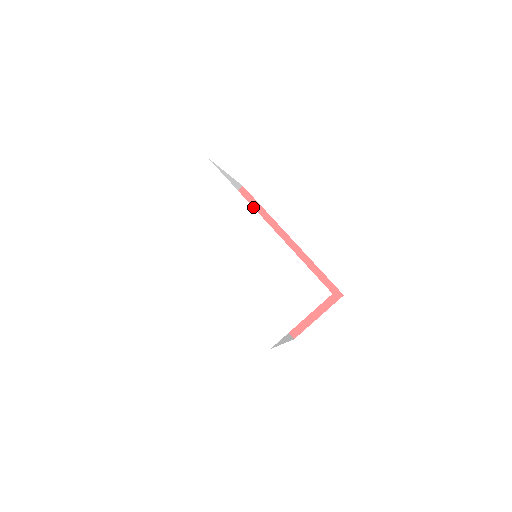
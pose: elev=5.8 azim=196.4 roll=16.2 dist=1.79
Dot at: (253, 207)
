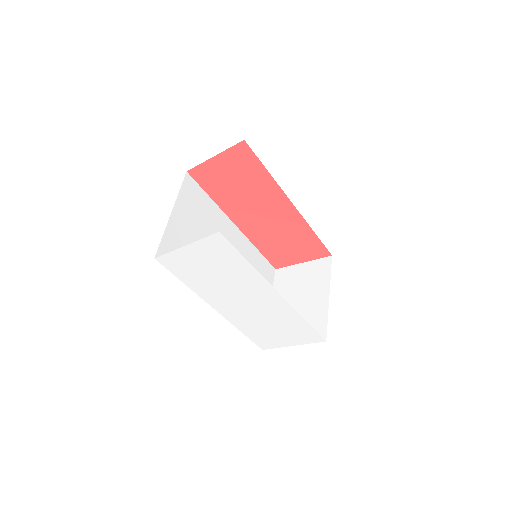
Dot at: (255, 166)
